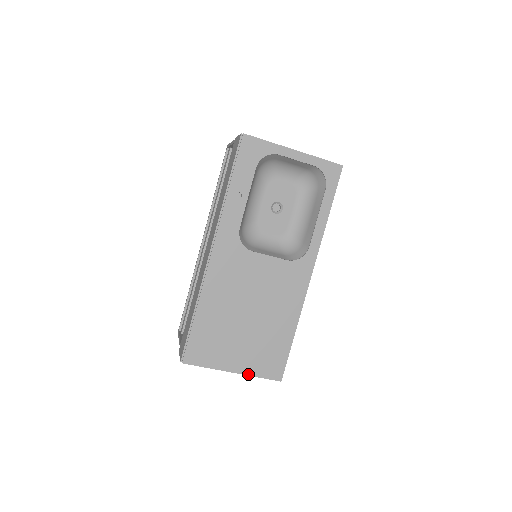
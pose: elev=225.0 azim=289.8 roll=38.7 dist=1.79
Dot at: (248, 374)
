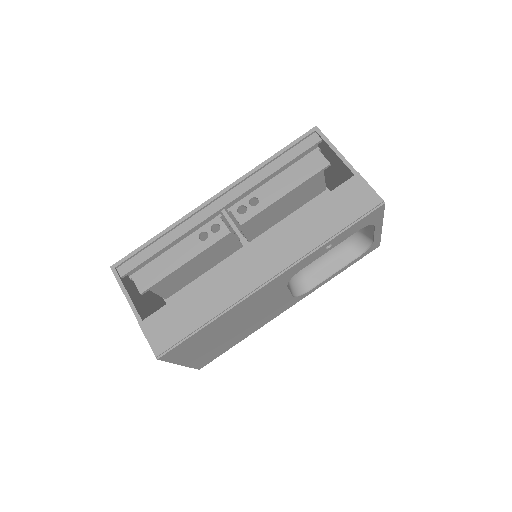
Dot at: (188, 366)
